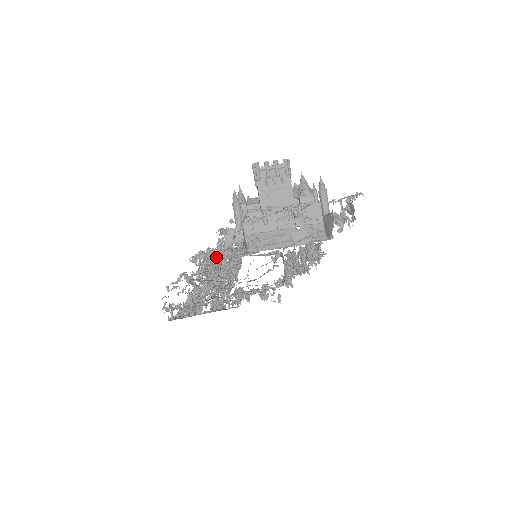
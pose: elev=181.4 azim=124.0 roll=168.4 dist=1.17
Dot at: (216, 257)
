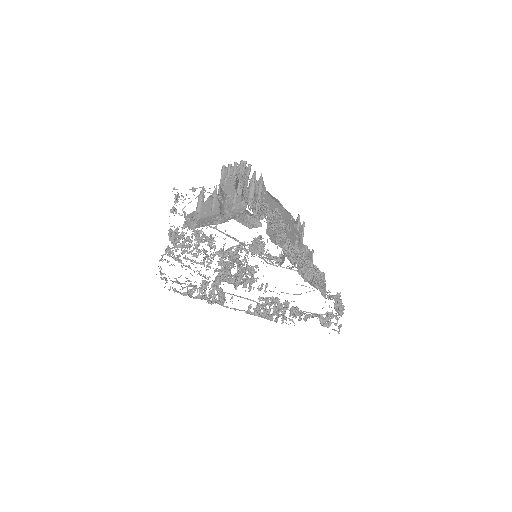
Dot at: (188, 238)
